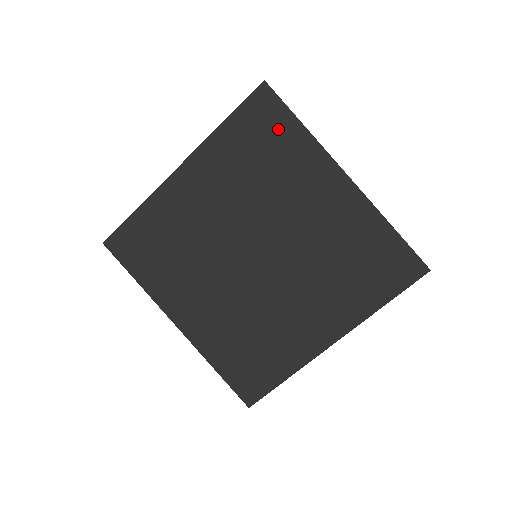
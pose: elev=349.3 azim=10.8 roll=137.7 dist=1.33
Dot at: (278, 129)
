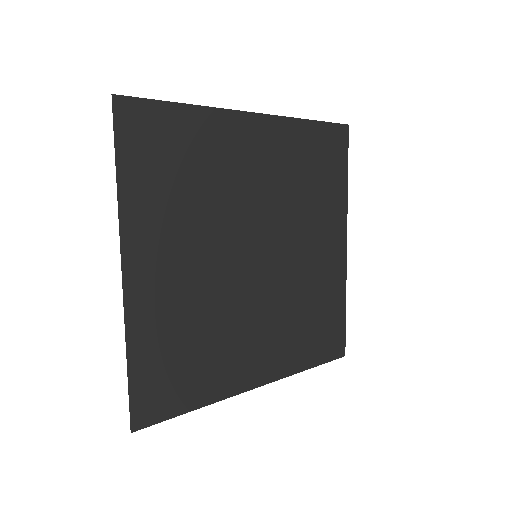
Dot at: (335, 168)
